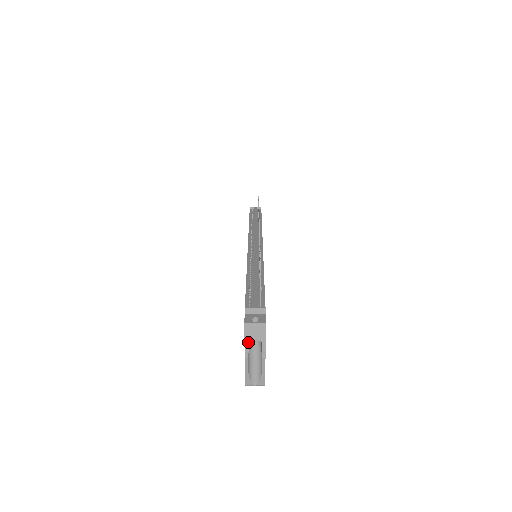
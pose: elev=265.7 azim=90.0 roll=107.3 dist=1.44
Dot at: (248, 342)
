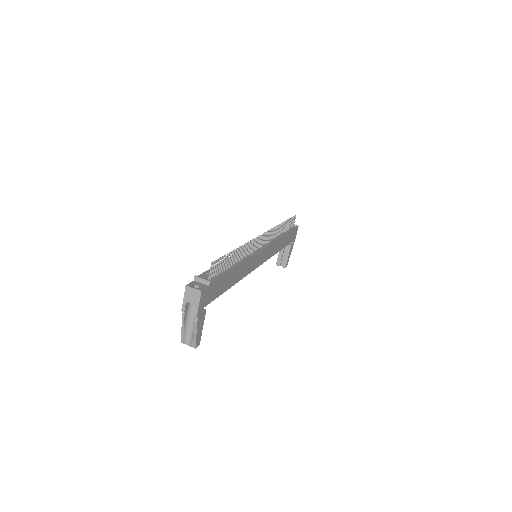
Dot at: (186, 302)
